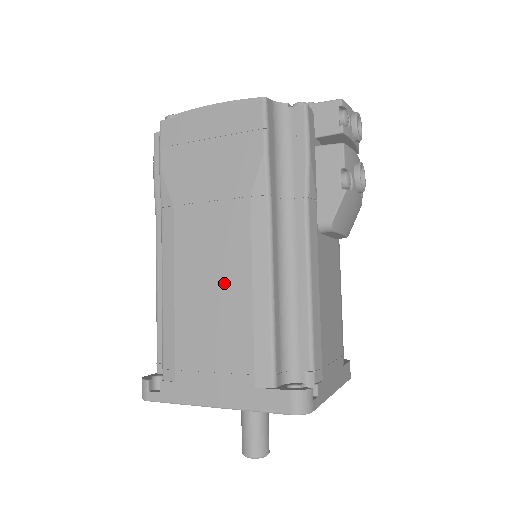
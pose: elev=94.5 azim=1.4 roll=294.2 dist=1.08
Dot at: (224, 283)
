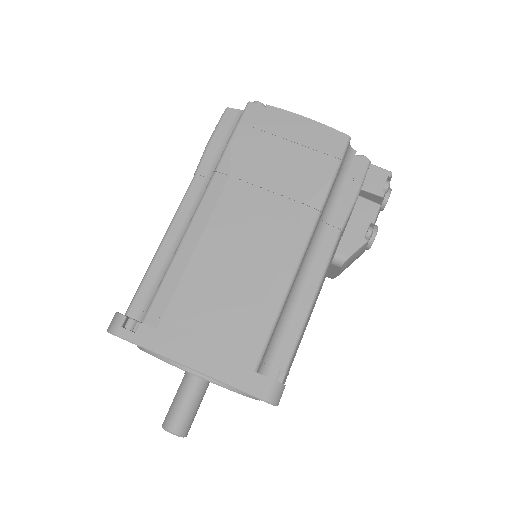
Dot at: (249, 263)
